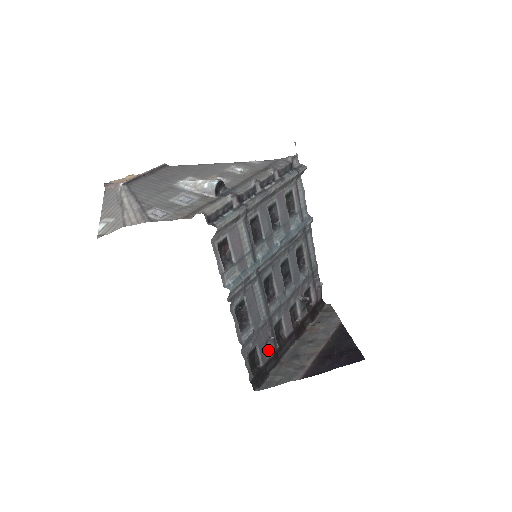
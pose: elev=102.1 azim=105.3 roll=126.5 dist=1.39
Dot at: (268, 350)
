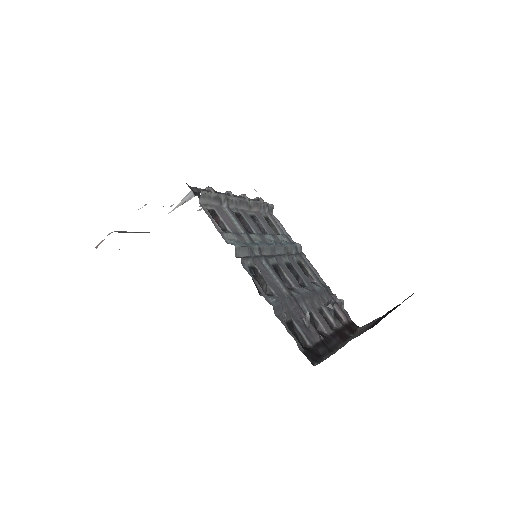
Dot at: (310, 333)
